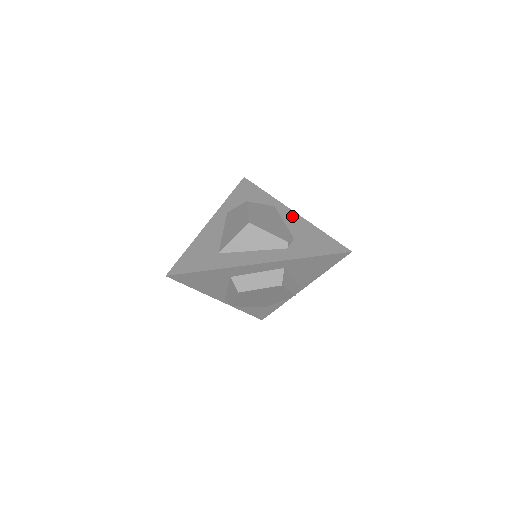
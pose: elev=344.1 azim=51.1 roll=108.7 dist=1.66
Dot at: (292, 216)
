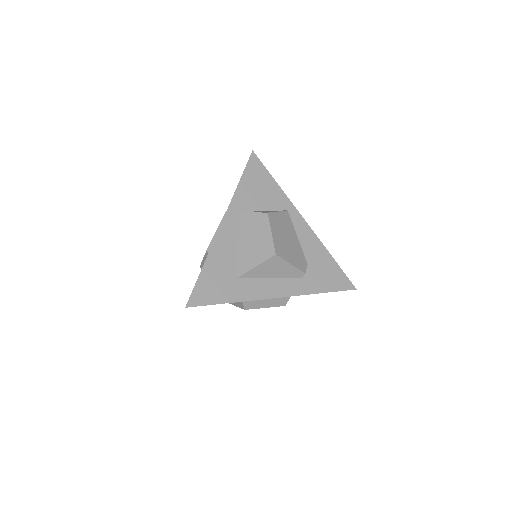
Dot at: (305, 230)
